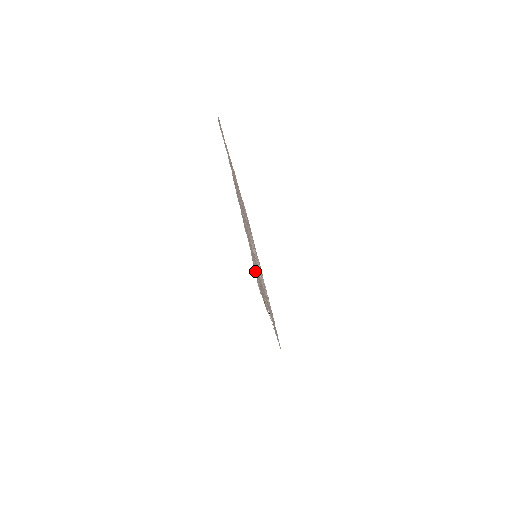
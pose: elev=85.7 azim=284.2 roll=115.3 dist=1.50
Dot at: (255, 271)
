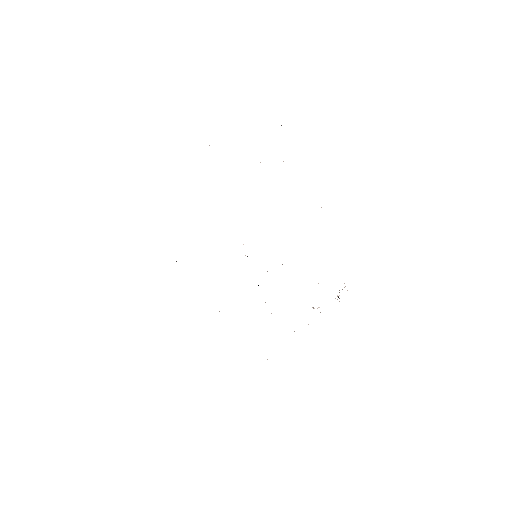
Dot at: occluded
